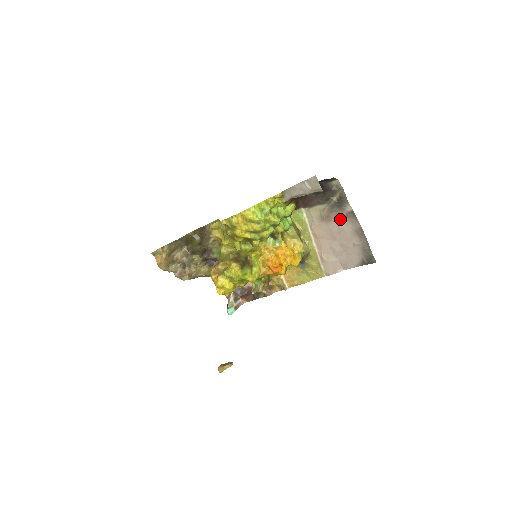
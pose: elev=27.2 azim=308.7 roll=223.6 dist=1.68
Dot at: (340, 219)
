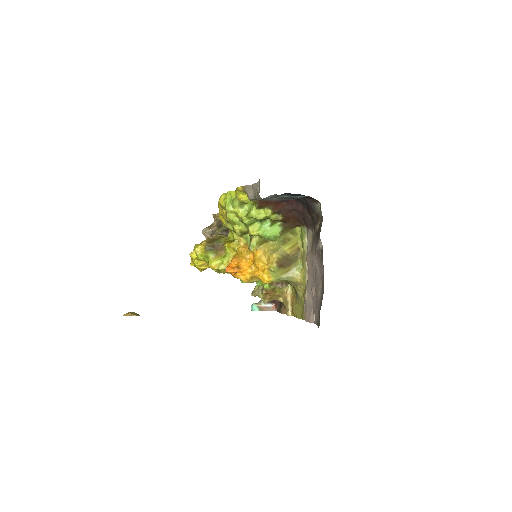
Dot at: (317, 255)
